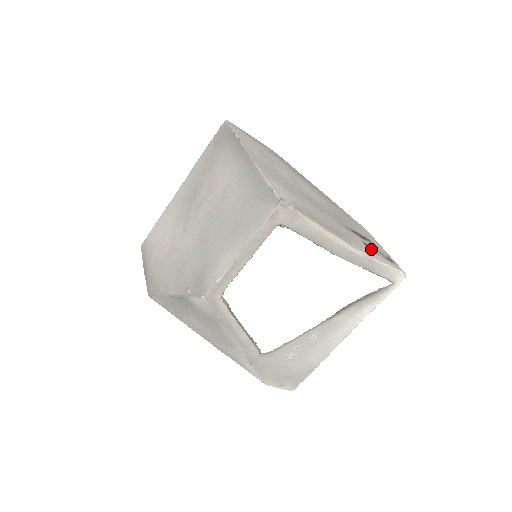
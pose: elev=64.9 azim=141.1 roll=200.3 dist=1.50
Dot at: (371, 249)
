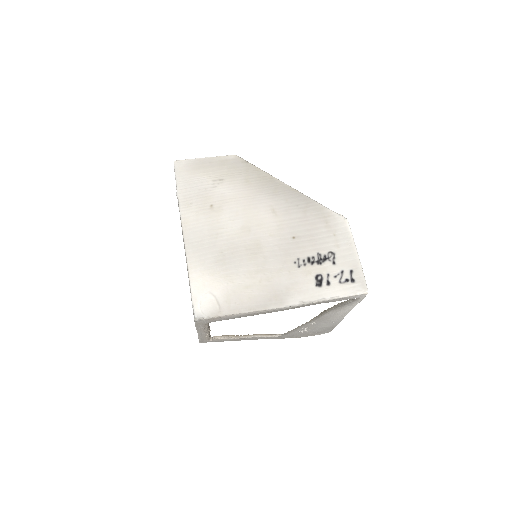
Dot at: (322, 282)
